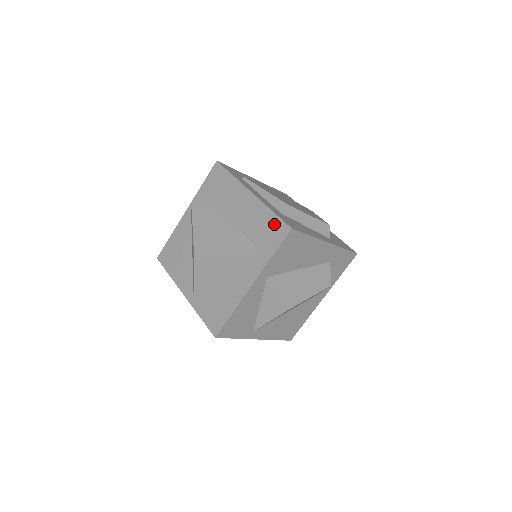
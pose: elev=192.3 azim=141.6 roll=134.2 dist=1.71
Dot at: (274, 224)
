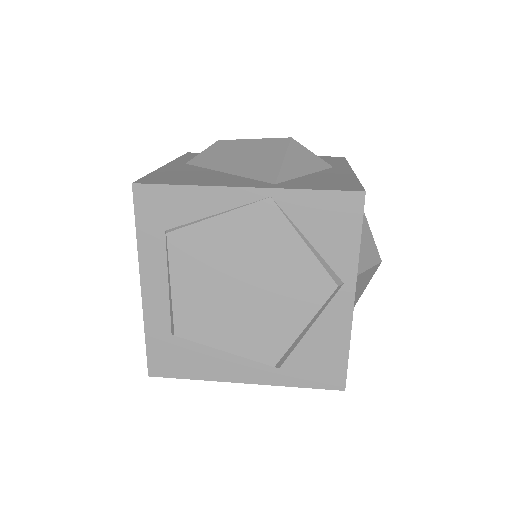
Dot at: occluded
